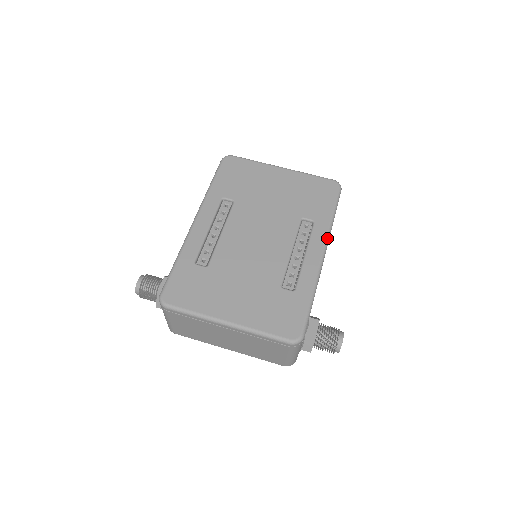
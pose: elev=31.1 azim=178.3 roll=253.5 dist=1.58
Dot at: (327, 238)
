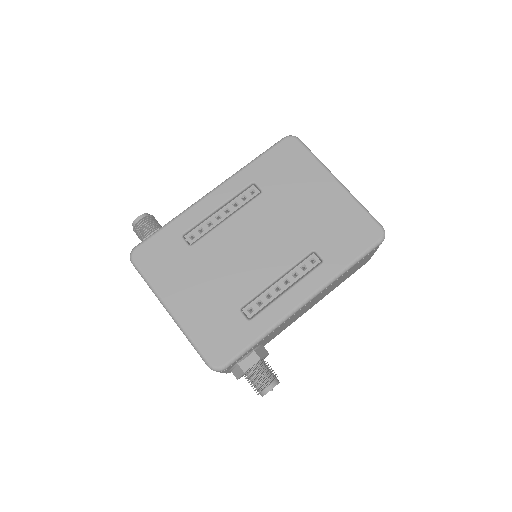
Dot at: (322, 287)
